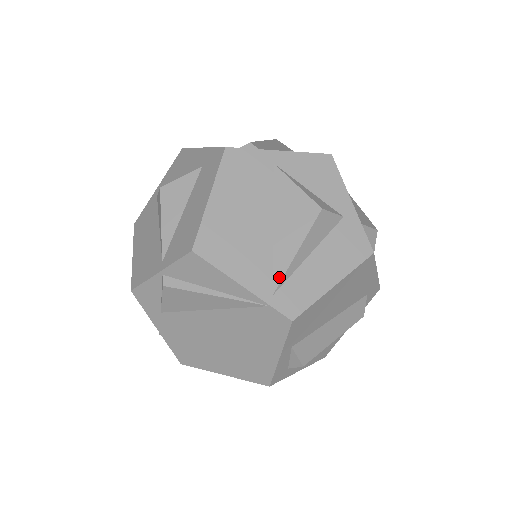
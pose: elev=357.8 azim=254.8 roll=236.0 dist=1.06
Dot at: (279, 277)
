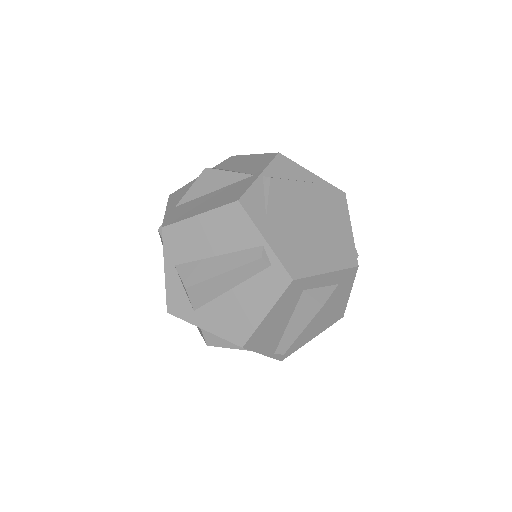
Dot at: occluded
